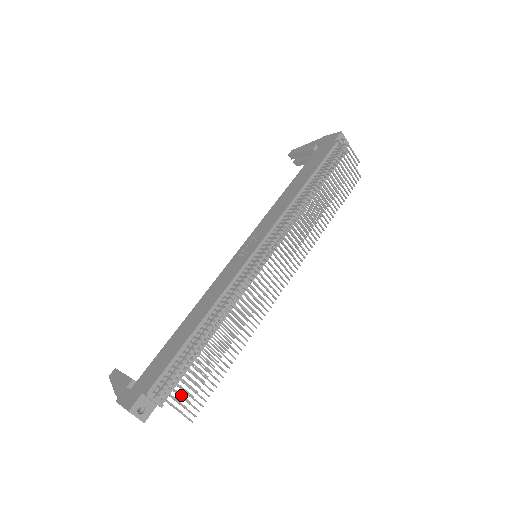
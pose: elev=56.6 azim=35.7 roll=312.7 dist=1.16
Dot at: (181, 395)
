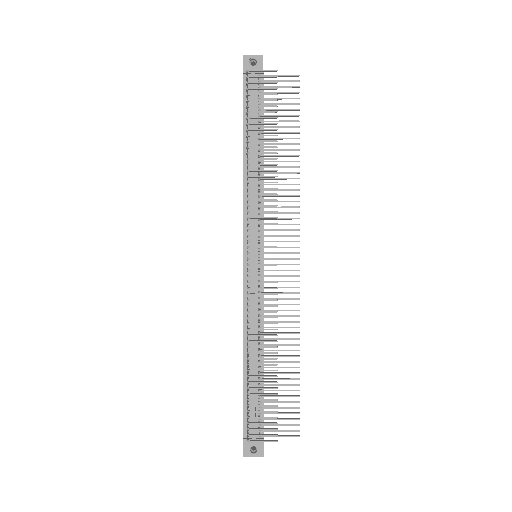
Dot at: (264, 429)
